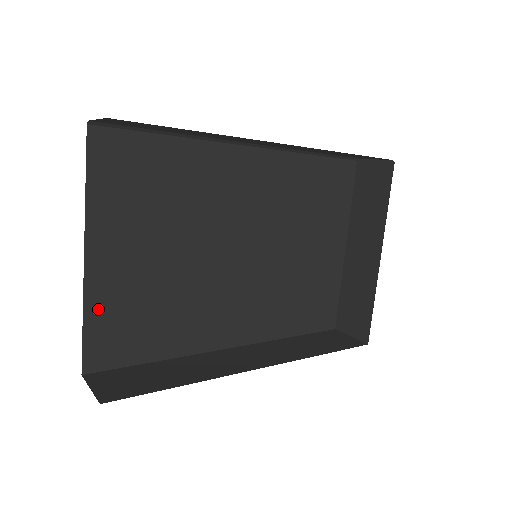
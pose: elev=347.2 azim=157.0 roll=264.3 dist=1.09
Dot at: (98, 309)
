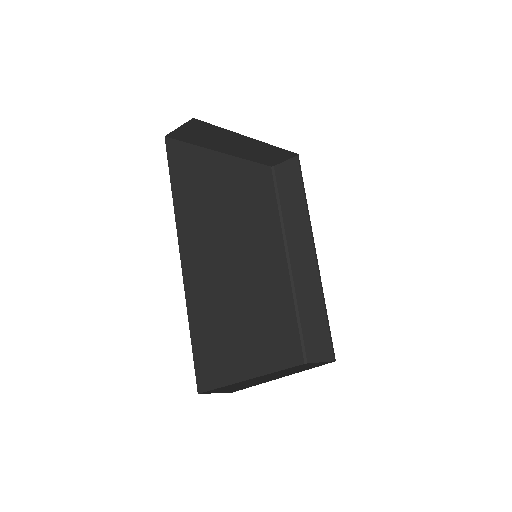
Dot at: (201, 155)
